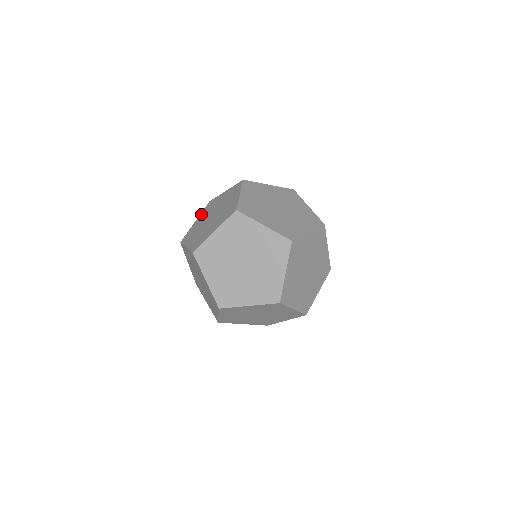
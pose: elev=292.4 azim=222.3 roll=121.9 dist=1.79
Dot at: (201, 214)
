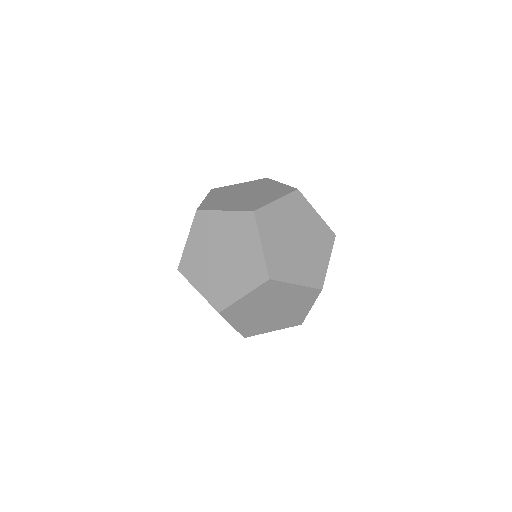
Dot at: (249, 182)
